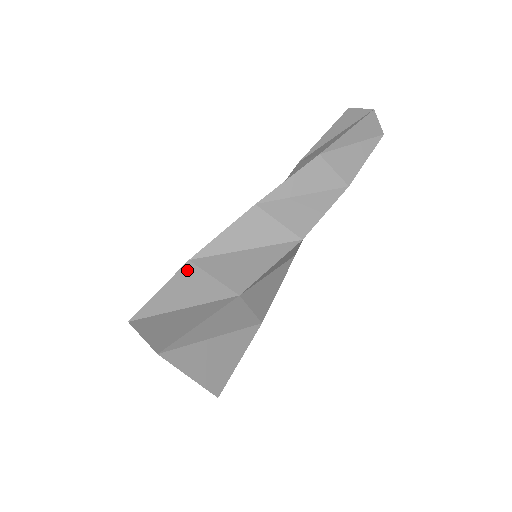
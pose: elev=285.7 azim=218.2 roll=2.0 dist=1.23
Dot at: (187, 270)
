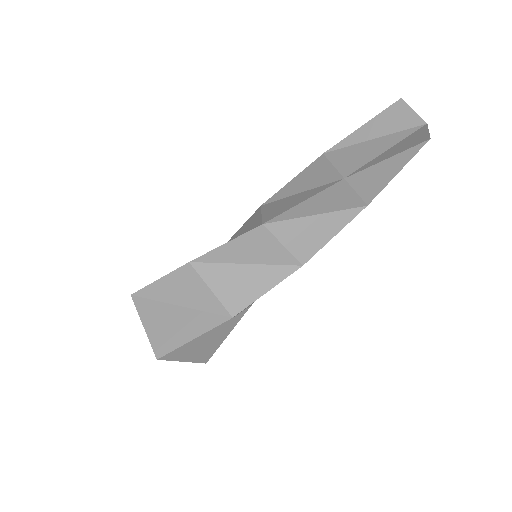
Dot at: (187, 272)
